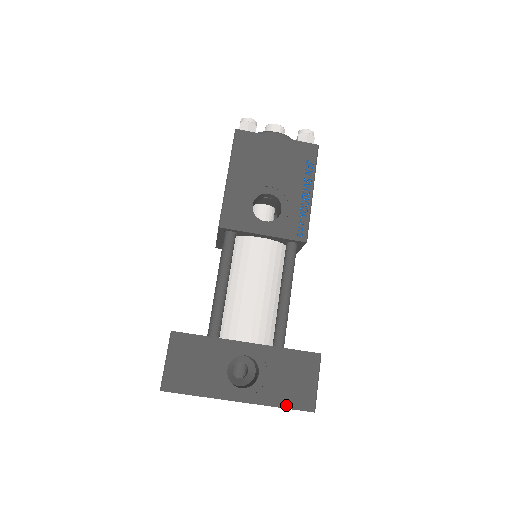
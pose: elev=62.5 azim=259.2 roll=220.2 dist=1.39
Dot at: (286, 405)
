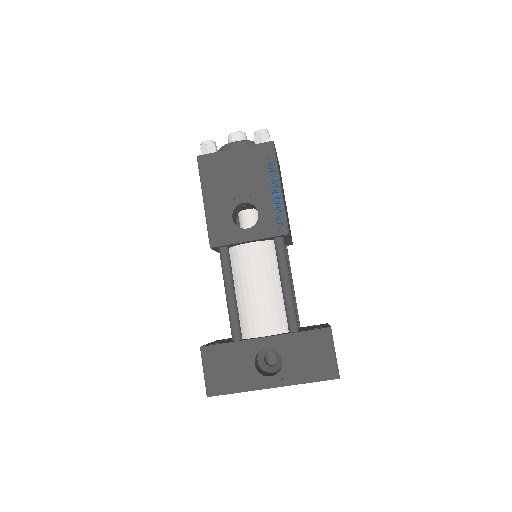
Dot at: (313, 379)
